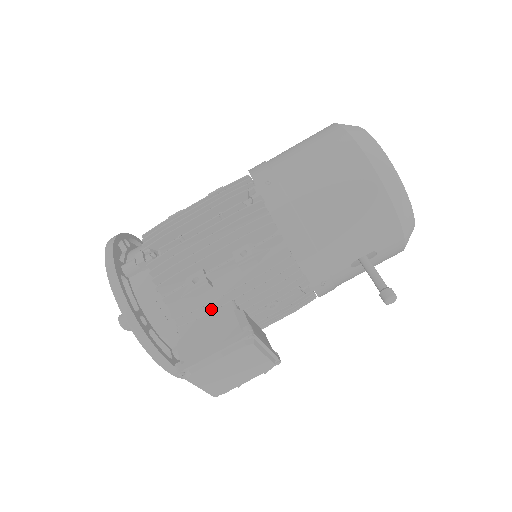
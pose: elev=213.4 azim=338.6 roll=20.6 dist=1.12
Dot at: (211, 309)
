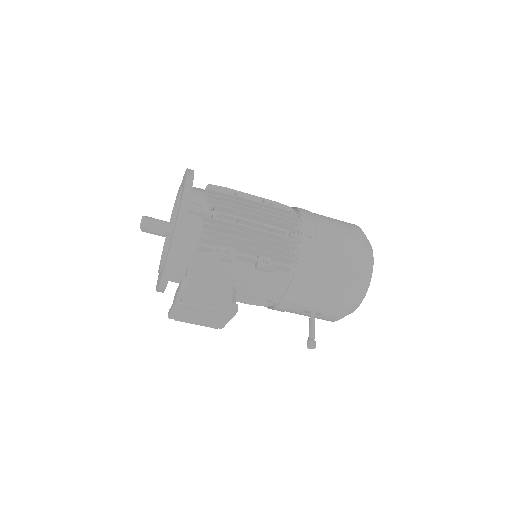
Dot at: (220, 274)
